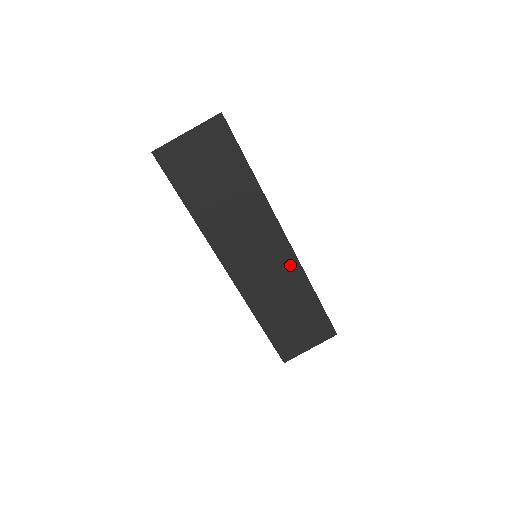
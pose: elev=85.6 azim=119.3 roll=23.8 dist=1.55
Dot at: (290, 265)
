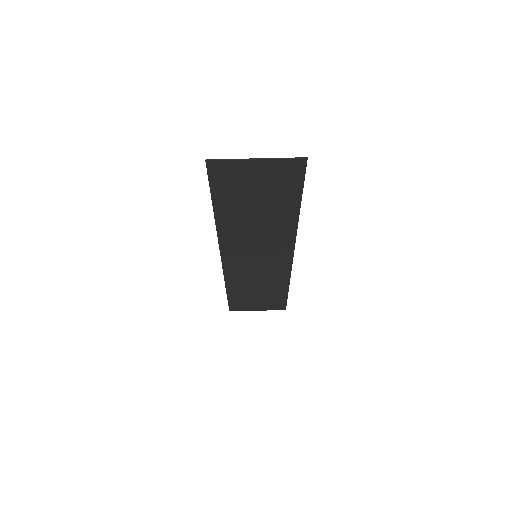
Dot at: (282, 269)
